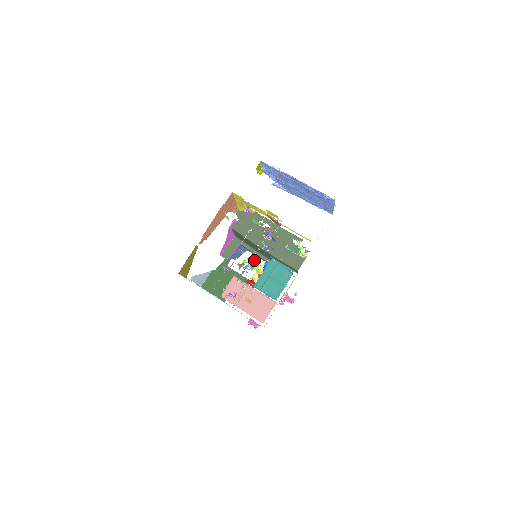
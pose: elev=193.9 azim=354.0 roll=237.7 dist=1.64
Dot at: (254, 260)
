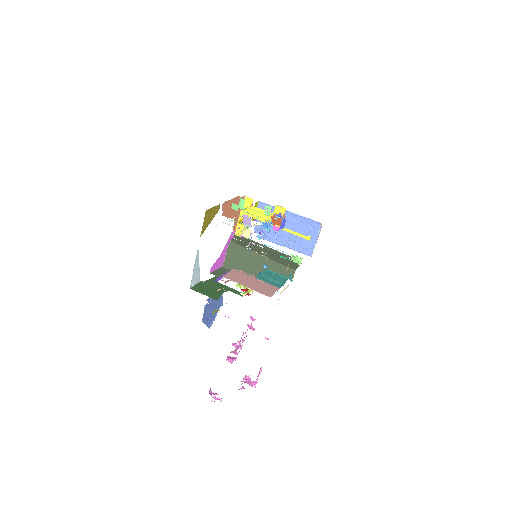
Dot at: (268, 230)
